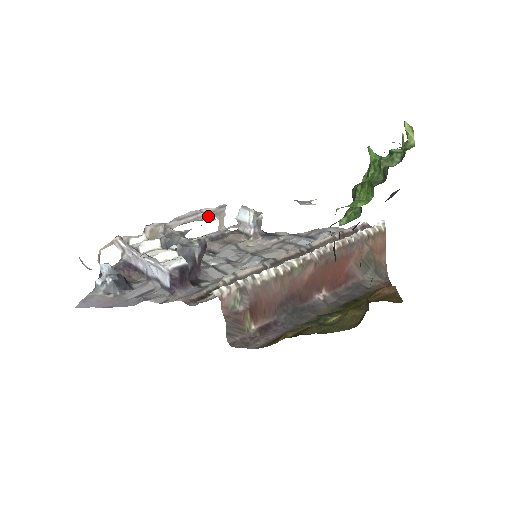
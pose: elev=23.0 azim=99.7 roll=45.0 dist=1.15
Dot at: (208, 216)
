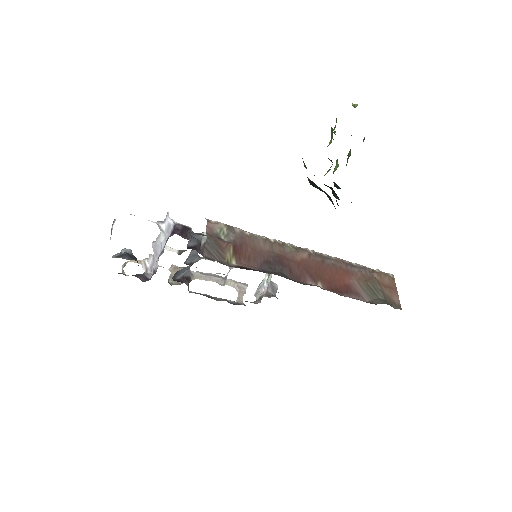
Dot at: (227, 273)
